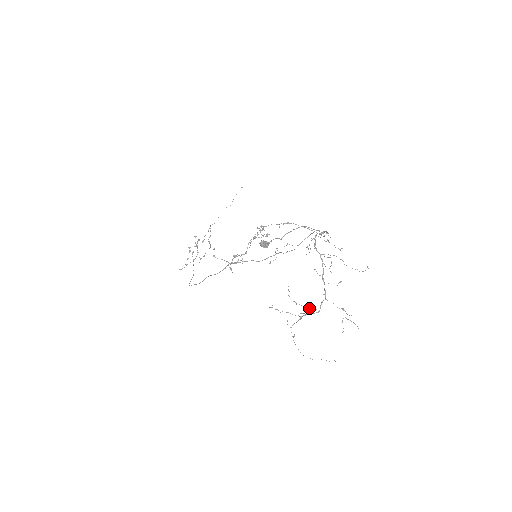
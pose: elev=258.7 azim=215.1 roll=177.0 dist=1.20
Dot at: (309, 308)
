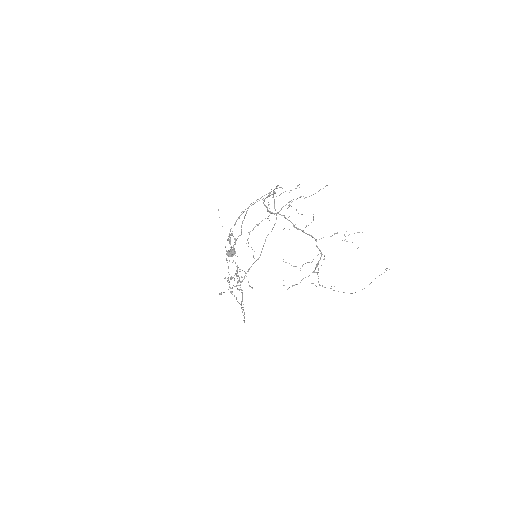
Dot at: occluded
